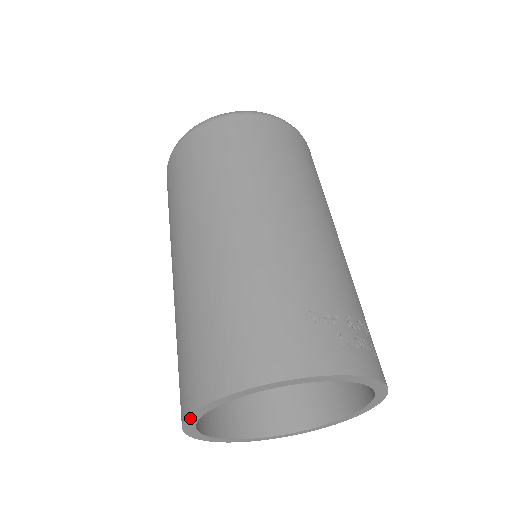
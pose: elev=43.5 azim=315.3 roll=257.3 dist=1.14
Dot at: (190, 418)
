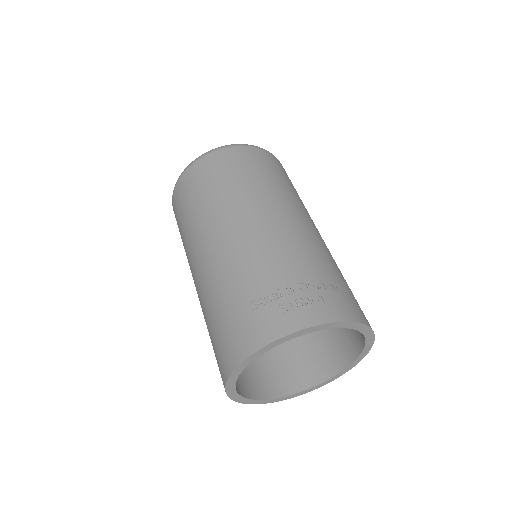
Dot at: (233, 398)
